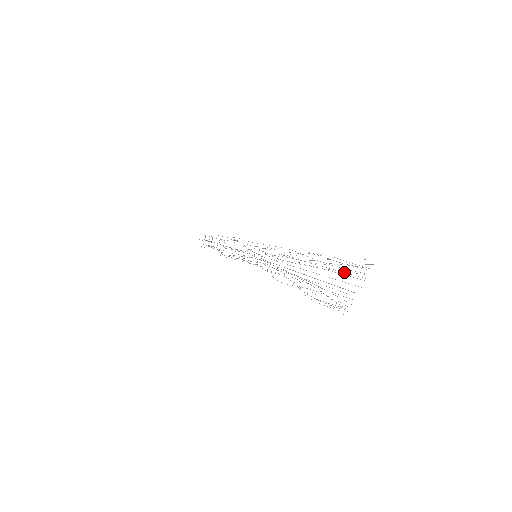
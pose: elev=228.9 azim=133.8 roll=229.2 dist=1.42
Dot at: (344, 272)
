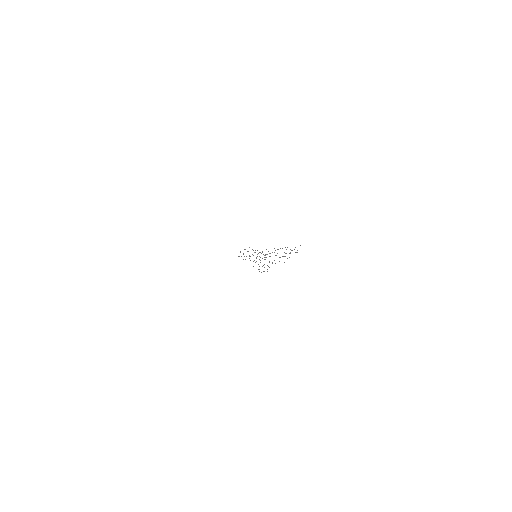
Dot at: occluded
